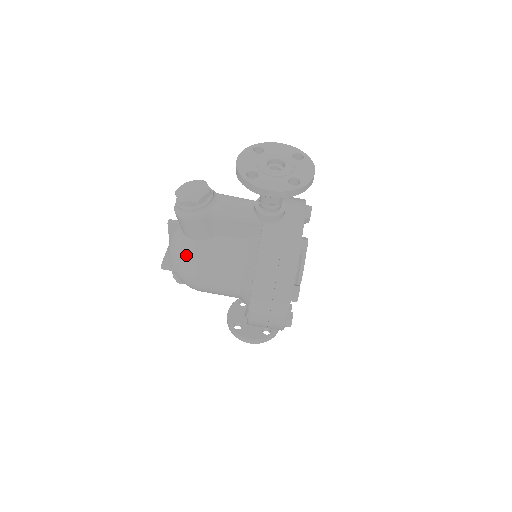
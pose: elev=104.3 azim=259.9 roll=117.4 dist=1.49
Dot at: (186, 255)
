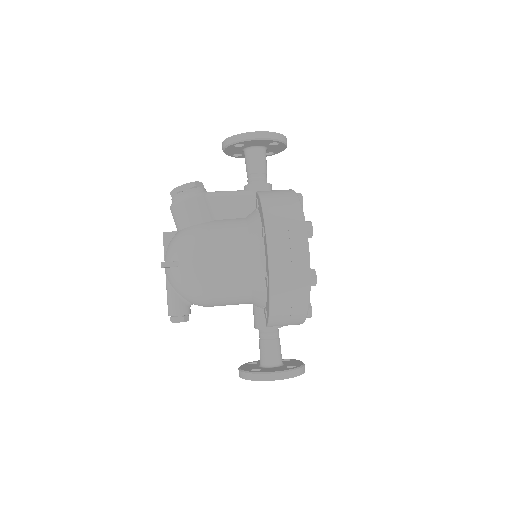
Dot at: (188, 237)
